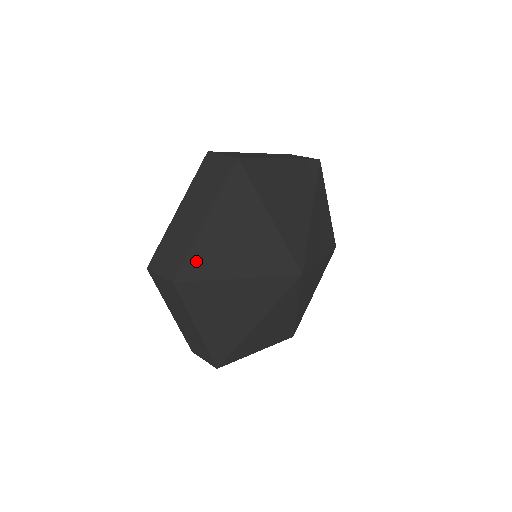
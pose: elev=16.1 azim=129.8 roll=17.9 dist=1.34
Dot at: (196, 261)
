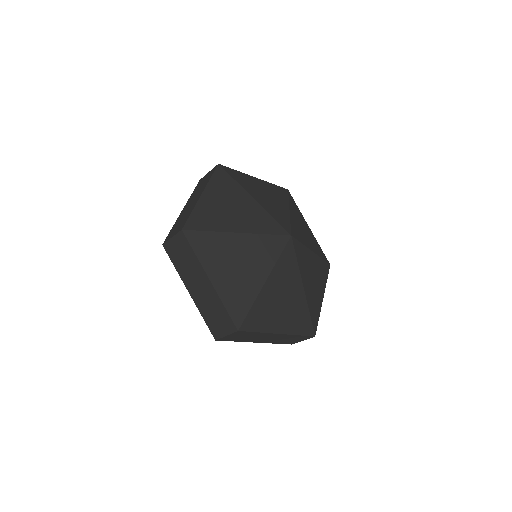
Dot at: (237, 174)
